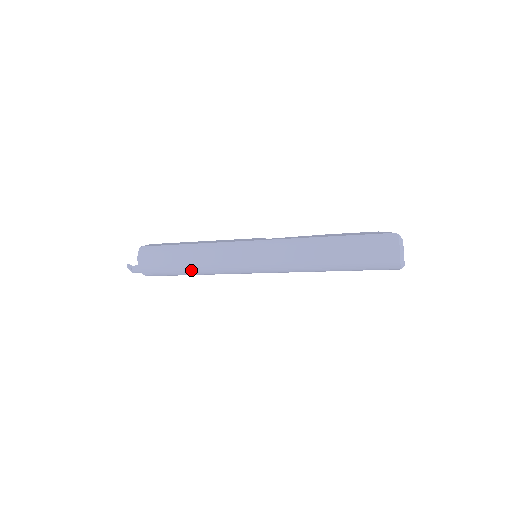
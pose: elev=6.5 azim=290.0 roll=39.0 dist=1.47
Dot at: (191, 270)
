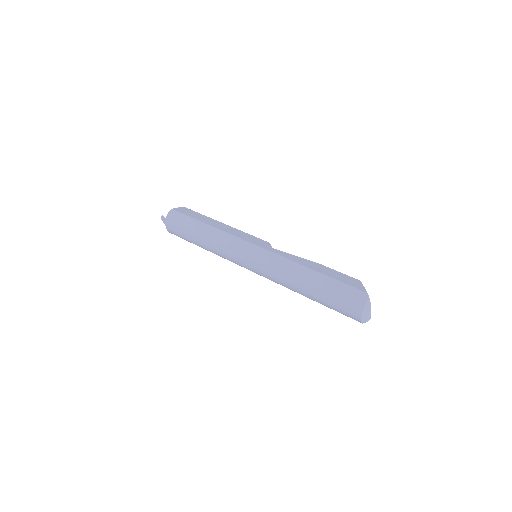
Dot at: (202, 246)
